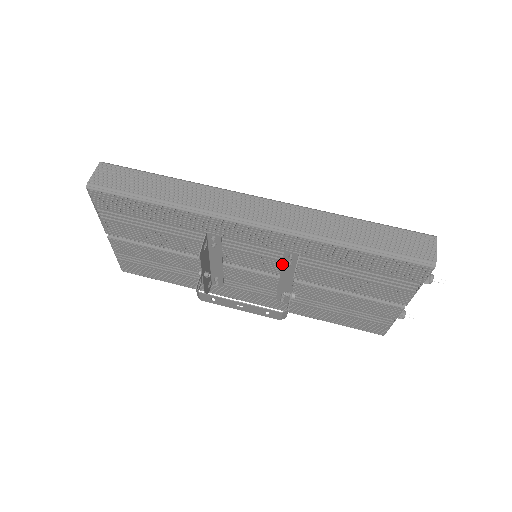
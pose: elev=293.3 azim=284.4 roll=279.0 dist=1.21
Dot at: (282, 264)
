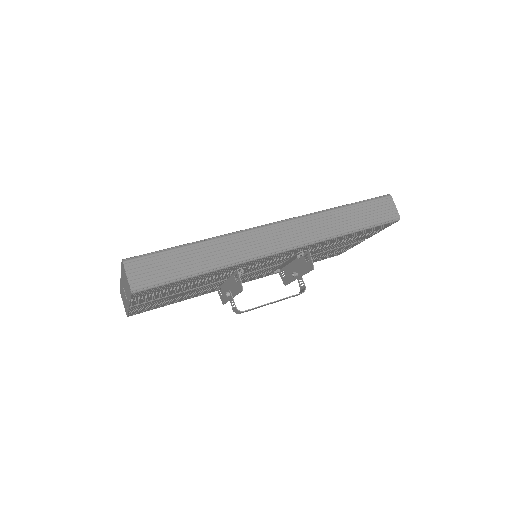
Dot at: (290, 258)
